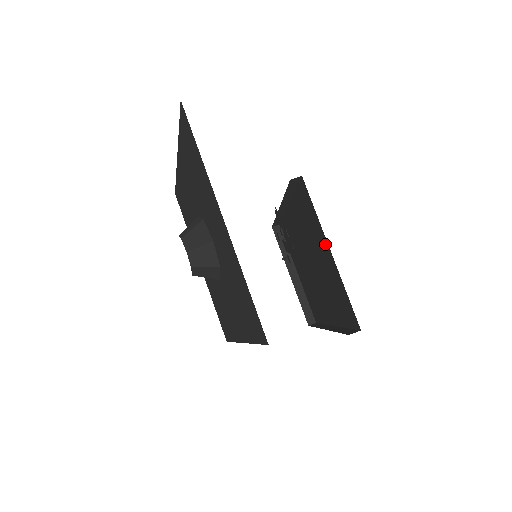
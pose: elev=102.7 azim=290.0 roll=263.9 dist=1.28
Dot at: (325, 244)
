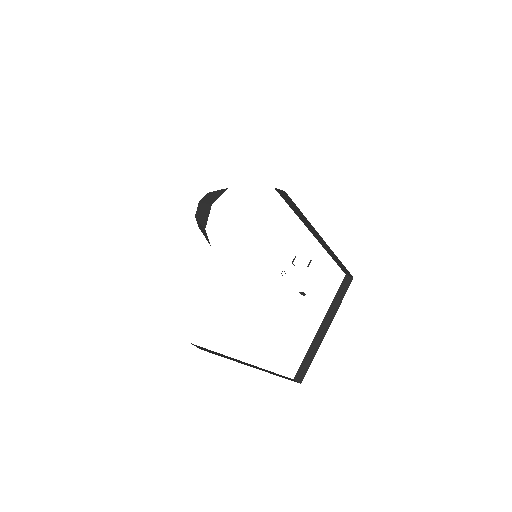
Dot at: occluded
